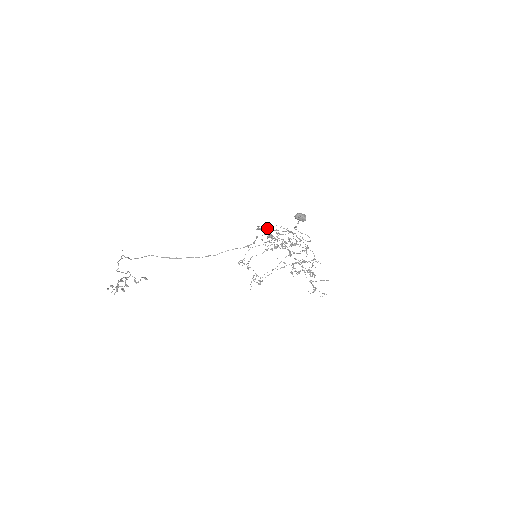
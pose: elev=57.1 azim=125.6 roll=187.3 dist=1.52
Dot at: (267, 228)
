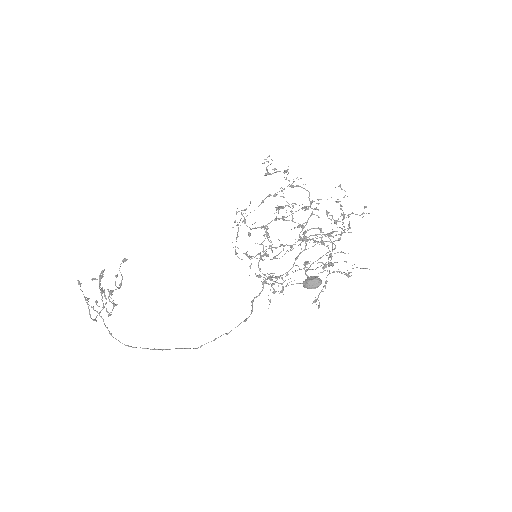
Dot at: (260, 244)
